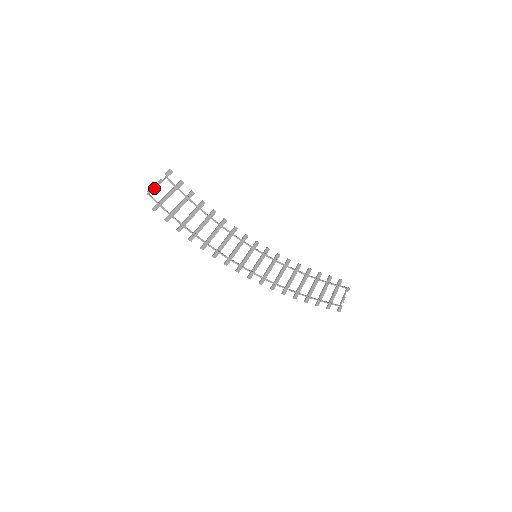
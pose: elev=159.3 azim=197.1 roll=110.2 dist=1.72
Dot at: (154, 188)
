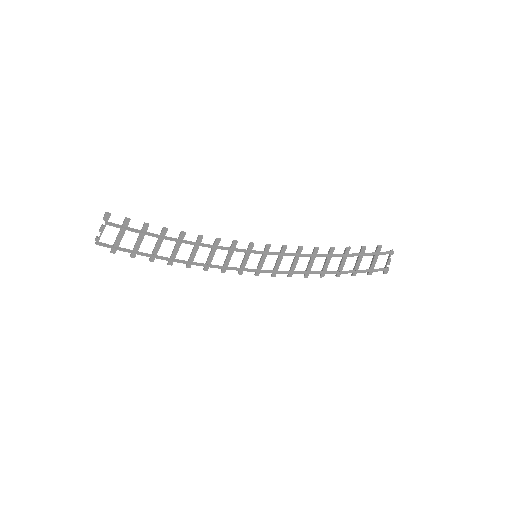
Dot at: (100, 235)
